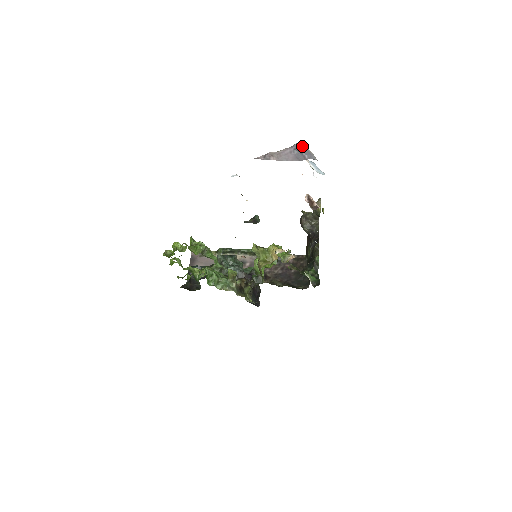
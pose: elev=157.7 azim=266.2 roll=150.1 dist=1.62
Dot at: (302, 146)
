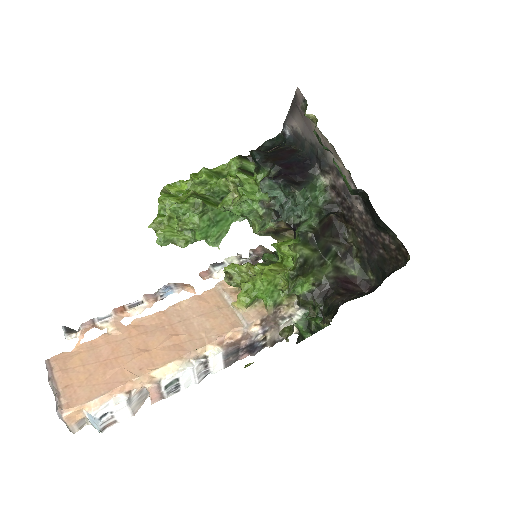
Dot at: (59, 417)
